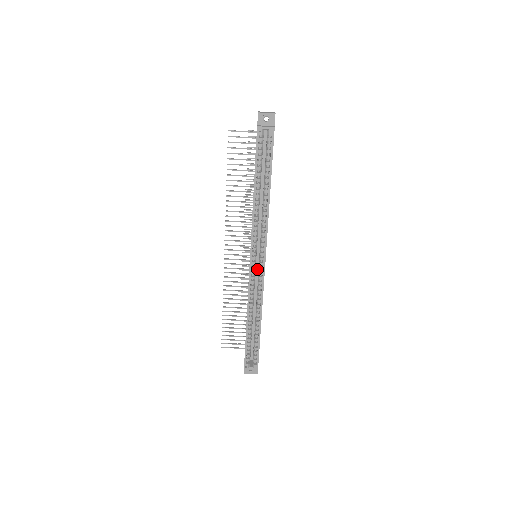
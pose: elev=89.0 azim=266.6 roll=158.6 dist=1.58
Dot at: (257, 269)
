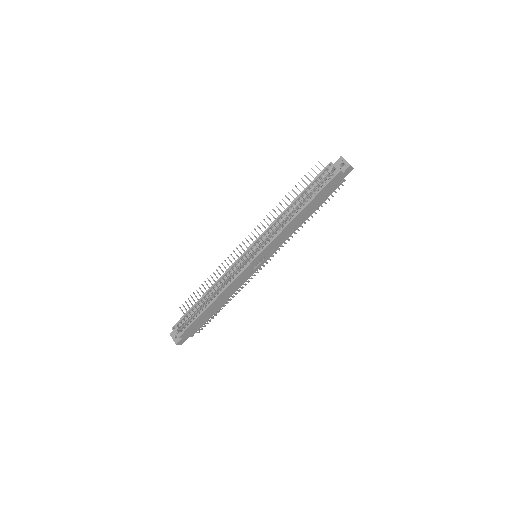
Dot at: occluded
